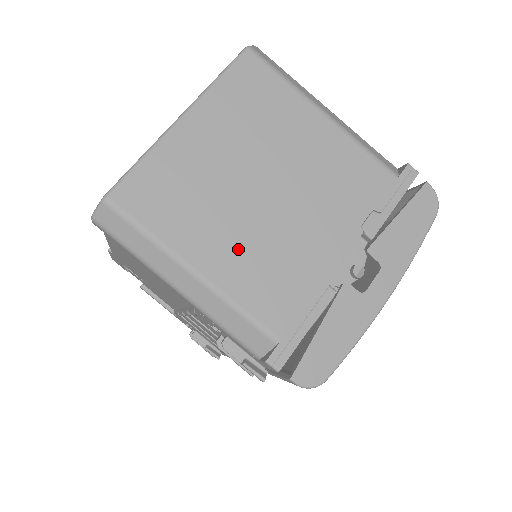
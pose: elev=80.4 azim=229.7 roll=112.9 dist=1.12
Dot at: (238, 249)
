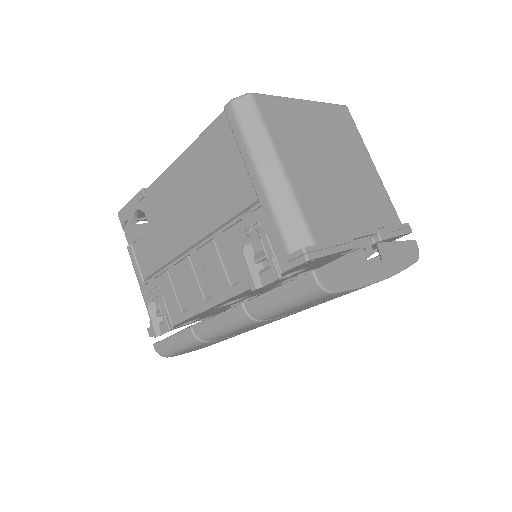
Dot at: (310, 178)
